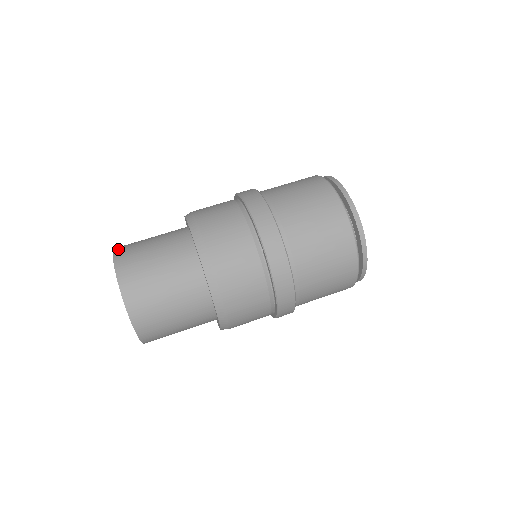
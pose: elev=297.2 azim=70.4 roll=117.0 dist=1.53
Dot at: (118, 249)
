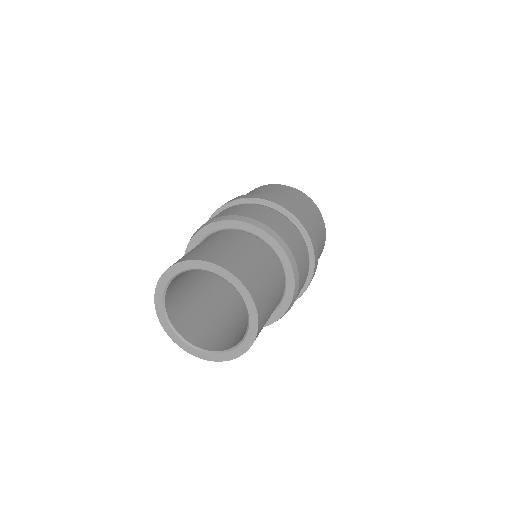
Dot at: (203, 257)
